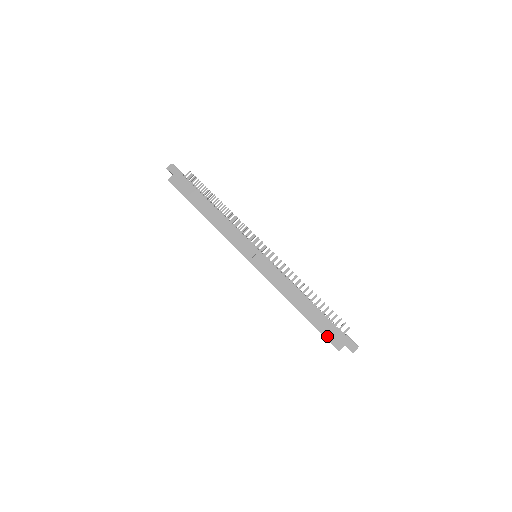
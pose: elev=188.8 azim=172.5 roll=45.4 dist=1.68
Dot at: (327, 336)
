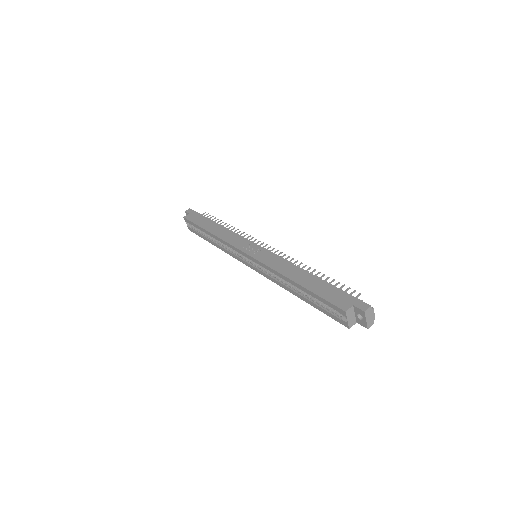
Dot at: (330, 299)
